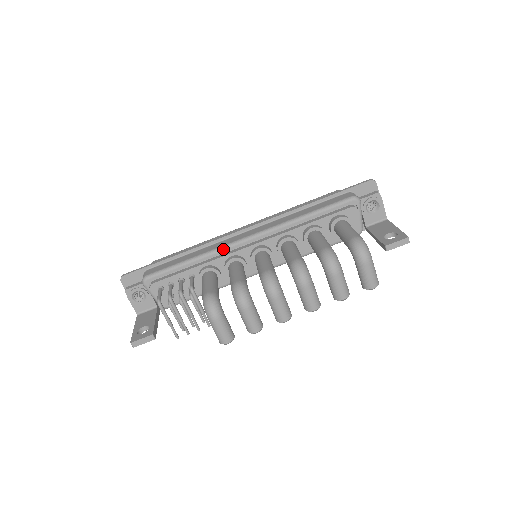
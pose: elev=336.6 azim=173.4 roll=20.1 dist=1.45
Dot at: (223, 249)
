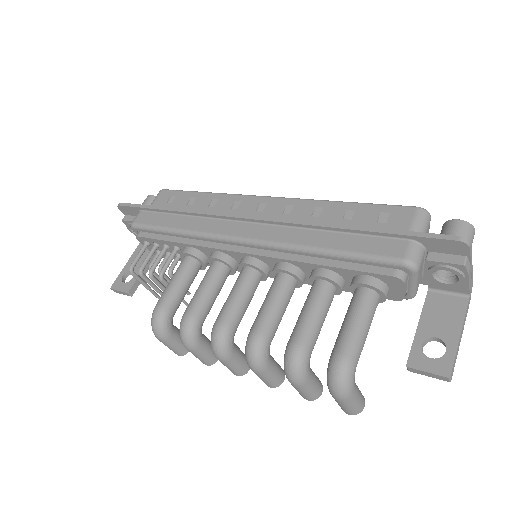
Dot at: (210, 238)
